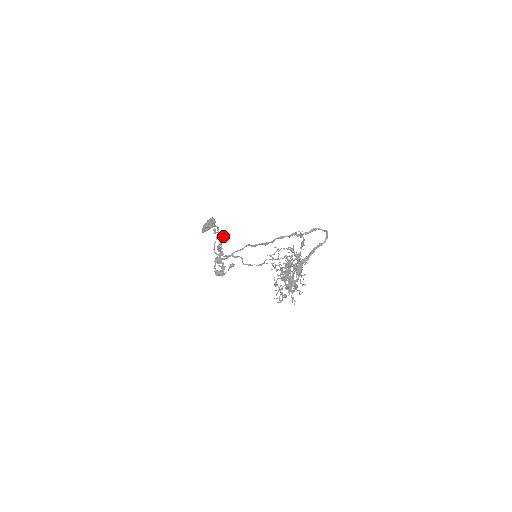
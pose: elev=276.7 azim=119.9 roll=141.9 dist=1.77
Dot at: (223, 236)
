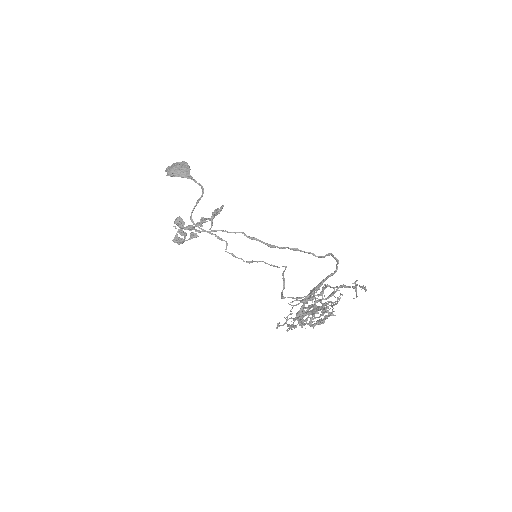
Dot at: occluded
